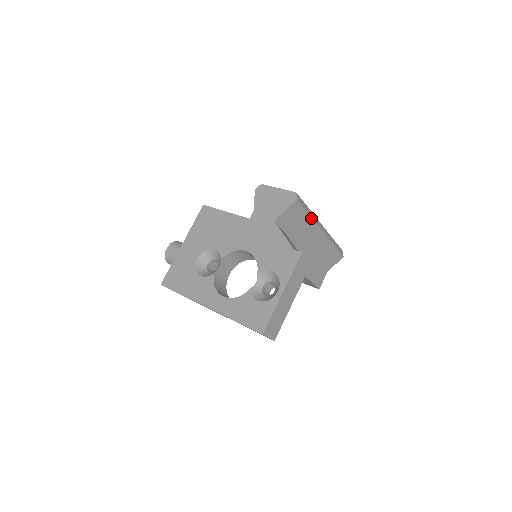
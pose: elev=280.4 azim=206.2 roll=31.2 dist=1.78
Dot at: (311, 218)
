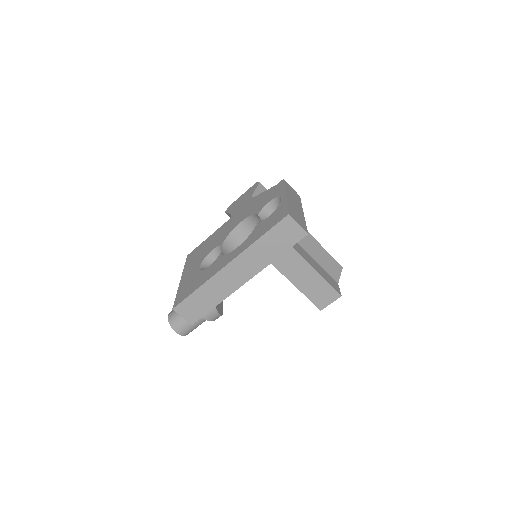
Dot at: occluded
